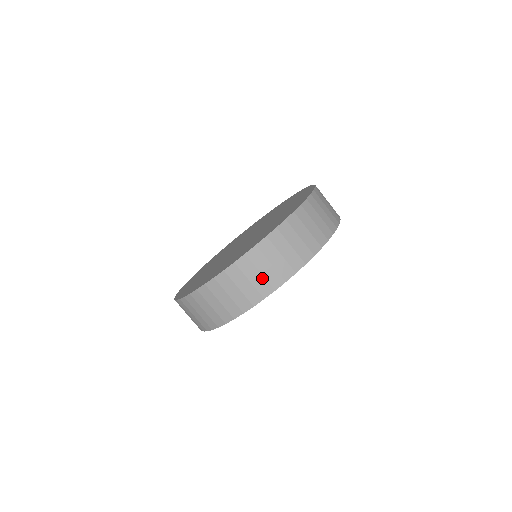
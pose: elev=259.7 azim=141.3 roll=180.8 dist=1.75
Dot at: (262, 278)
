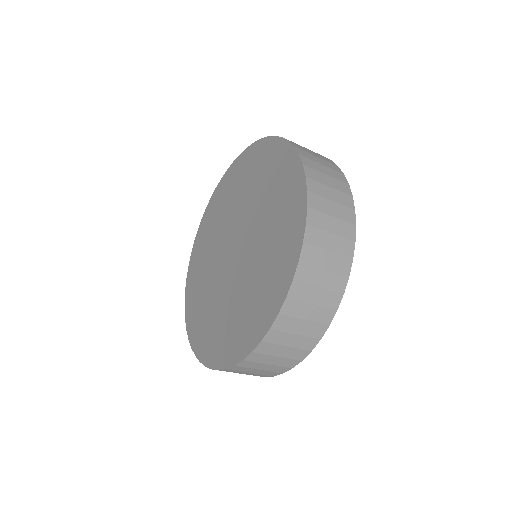
Dot at: occluded
